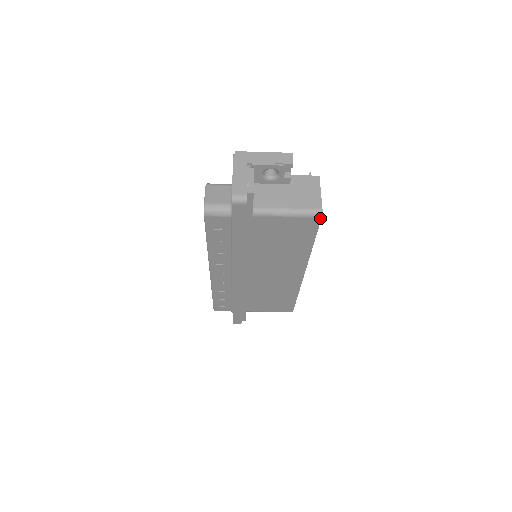
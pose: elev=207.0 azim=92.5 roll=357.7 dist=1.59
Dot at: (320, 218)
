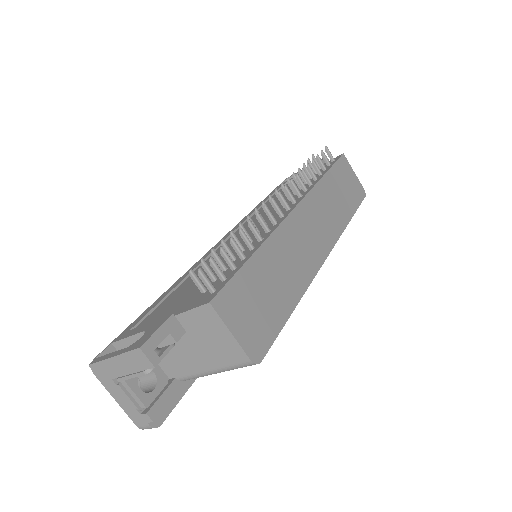
Dot at: (260, 360)
